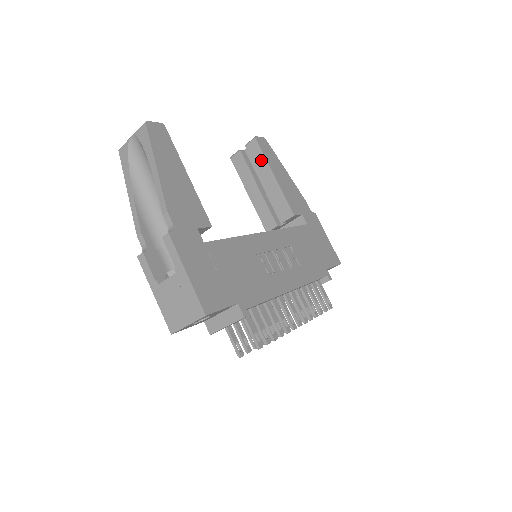
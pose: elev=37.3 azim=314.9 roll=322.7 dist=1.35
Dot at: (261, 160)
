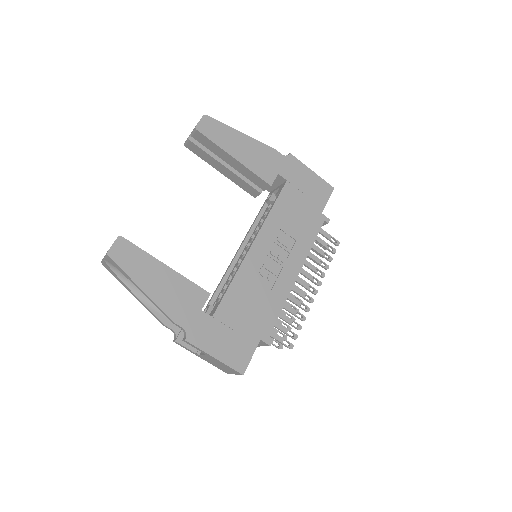
Dot at: (214, 147)
